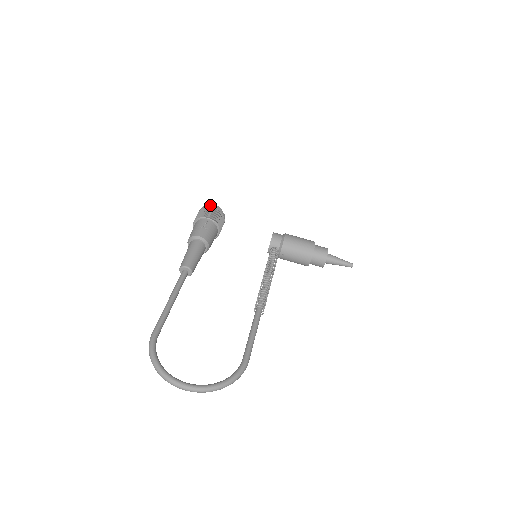
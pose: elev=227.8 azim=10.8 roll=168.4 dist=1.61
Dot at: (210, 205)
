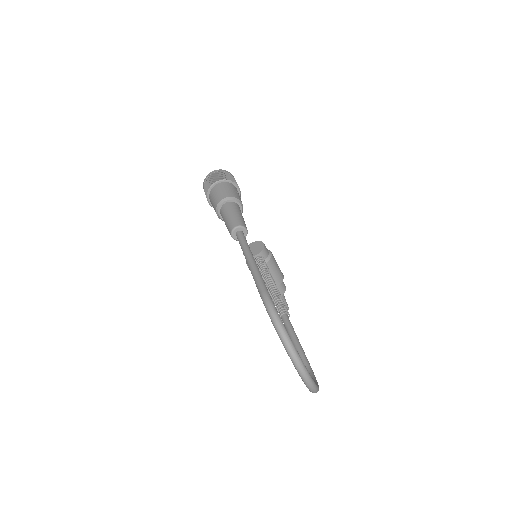
Dot at: occluded
